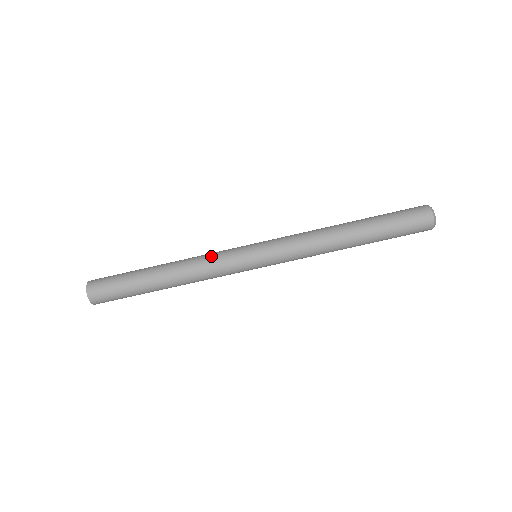
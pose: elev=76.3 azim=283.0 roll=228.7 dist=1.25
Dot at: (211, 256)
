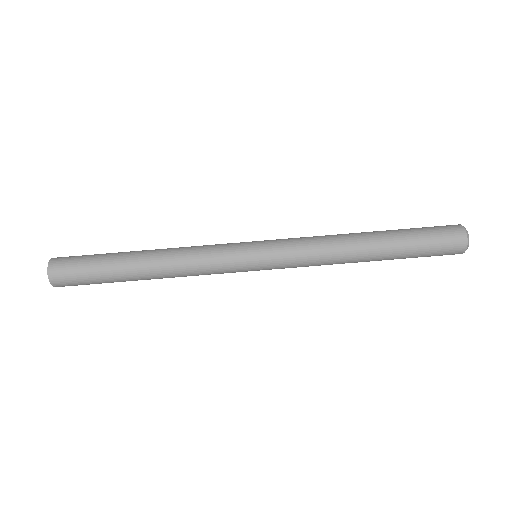
Dot at: occluded
